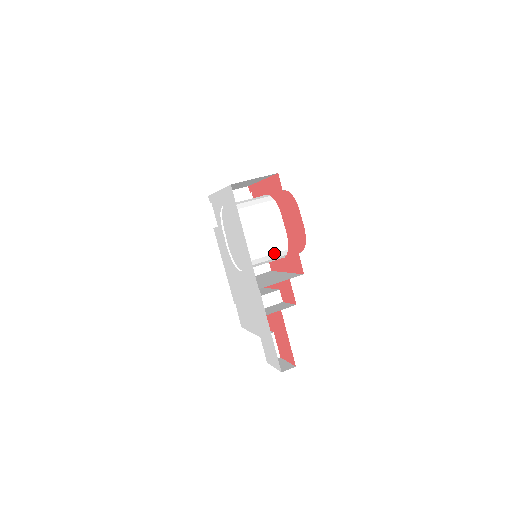
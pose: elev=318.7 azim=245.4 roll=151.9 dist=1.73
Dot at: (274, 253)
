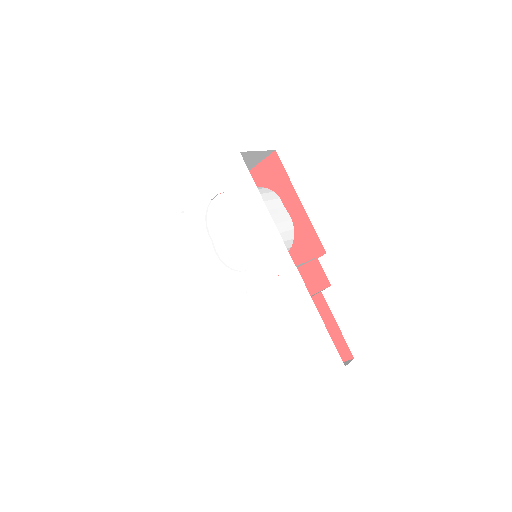
Dot at: (284, 241)
